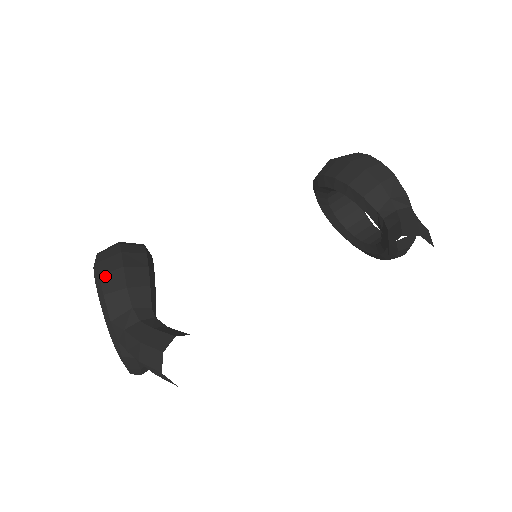
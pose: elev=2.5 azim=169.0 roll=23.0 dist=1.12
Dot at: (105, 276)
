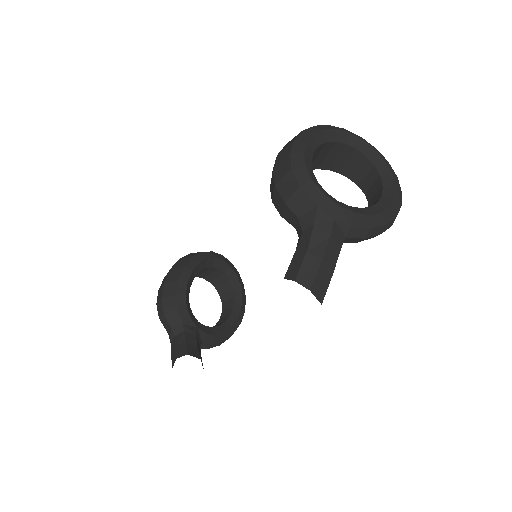
Dot at: (158, 304)
